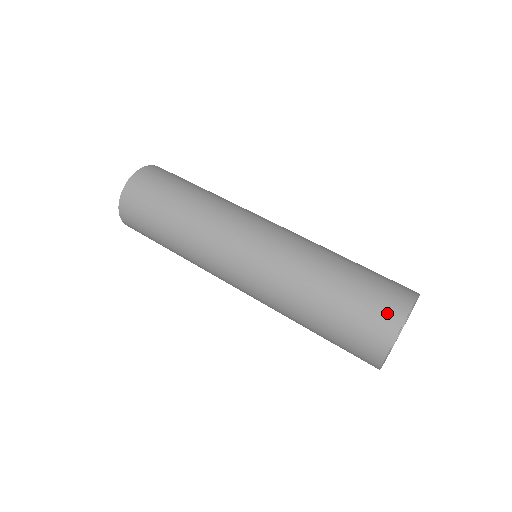
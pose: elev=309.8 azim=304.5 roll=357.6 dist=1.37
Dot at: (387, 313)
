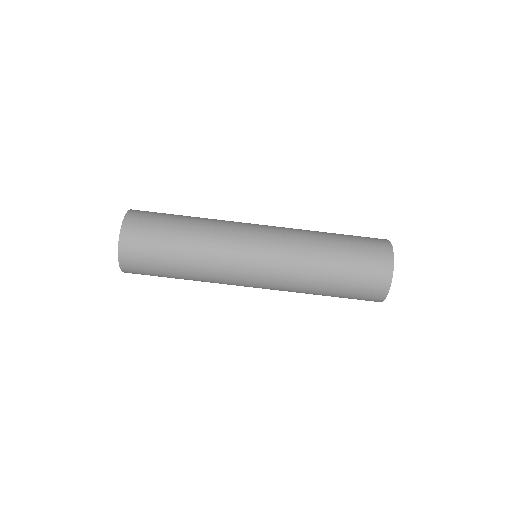
Dot at: (370, 300)
